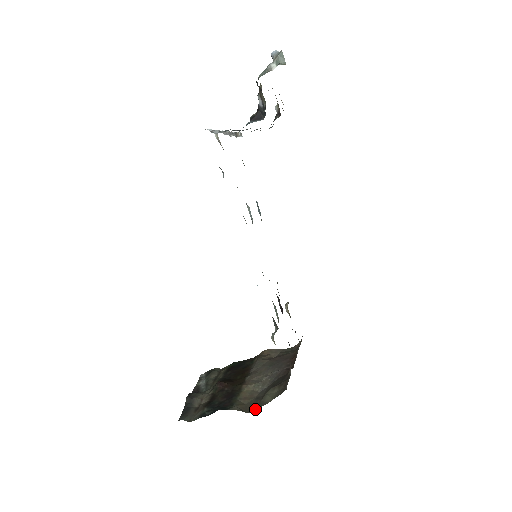
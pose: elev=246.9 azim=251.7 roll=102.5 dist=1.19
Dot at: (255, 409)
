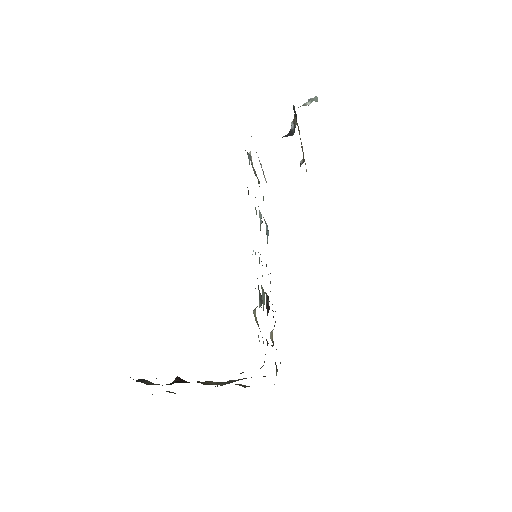
Dot at: occluded
